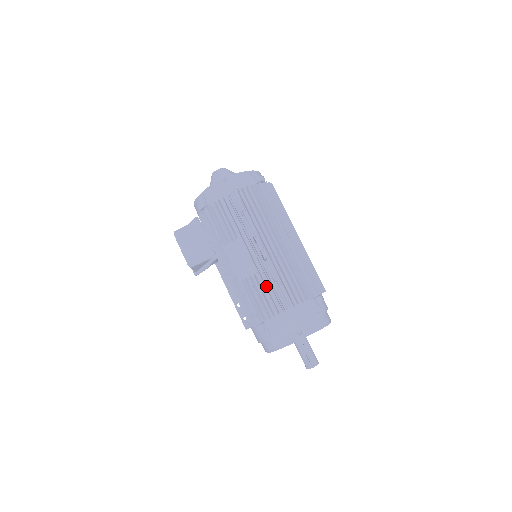
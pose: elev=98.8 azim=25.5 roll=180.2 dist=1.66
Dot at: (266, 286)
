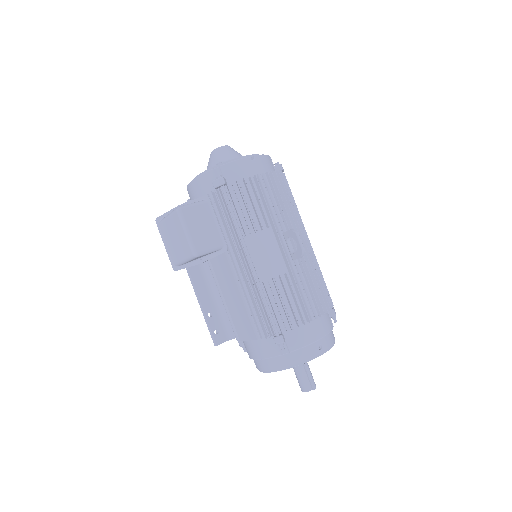
Dot at: (291, 290)
